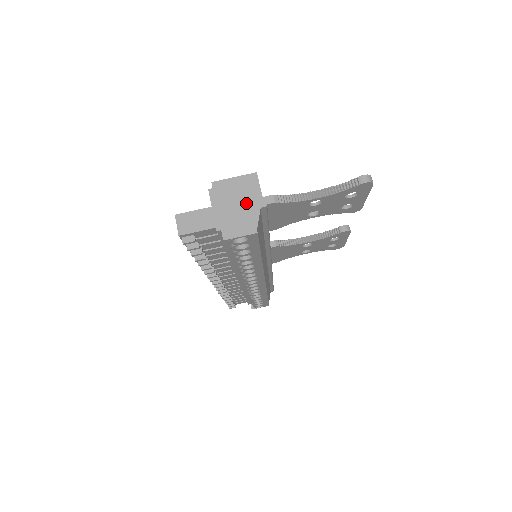
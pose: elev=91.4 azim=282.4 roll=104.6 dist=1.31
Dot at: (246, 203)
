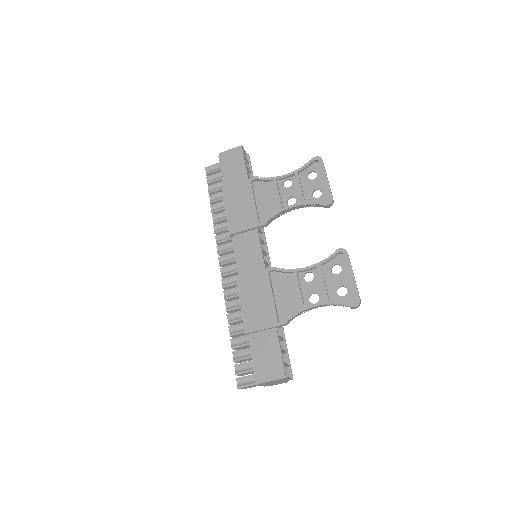
Dot at: occluded
